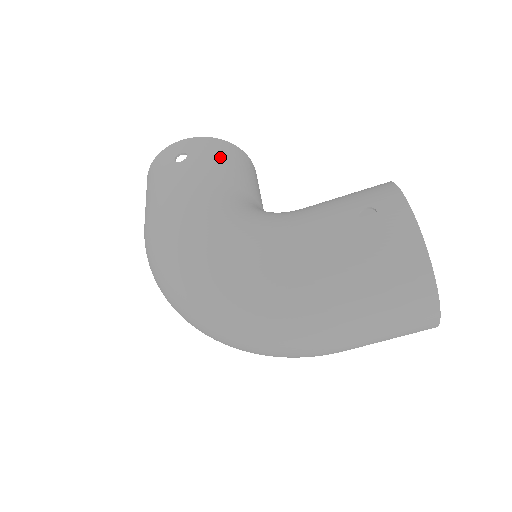
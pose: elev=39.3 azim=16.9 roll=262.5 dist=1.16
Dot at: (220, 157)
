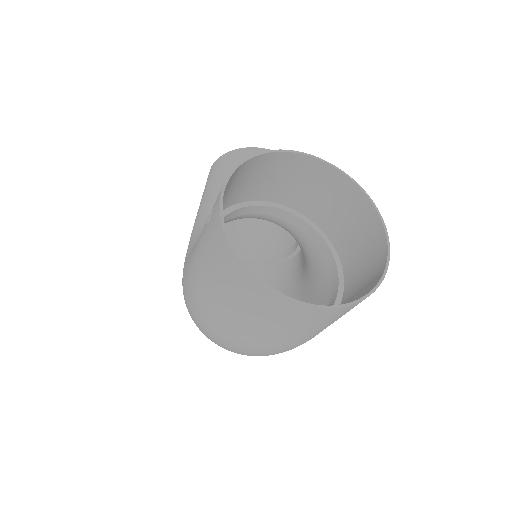
Dot at: (223, 173)
